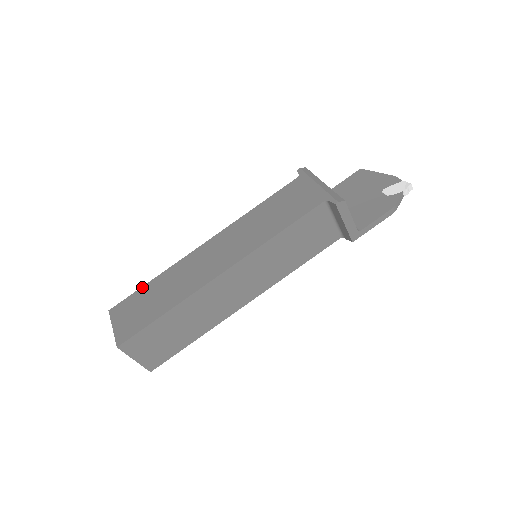
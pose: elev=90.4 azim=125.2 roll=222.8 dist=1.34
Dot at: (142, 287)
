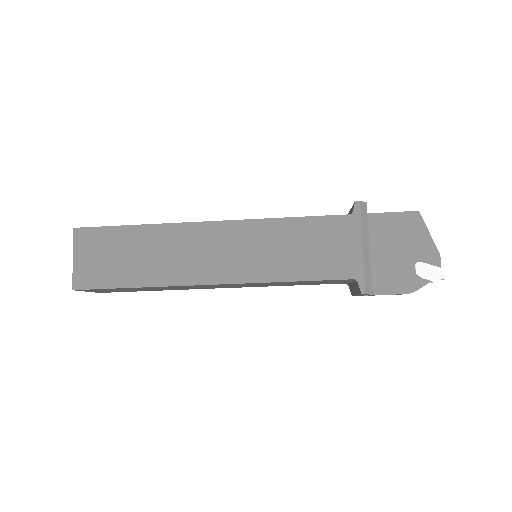
Dot at: (121, 226)
